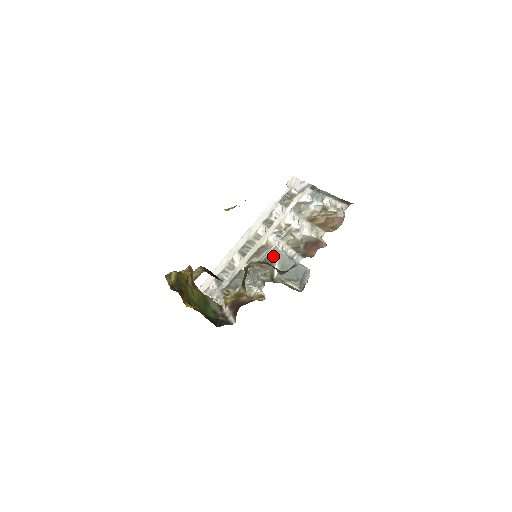
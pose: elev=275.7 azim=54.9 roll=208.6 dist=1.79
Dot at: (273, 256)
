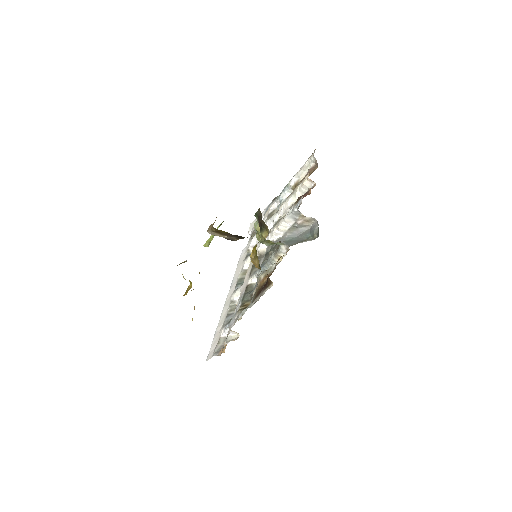
Dot at: occluded
